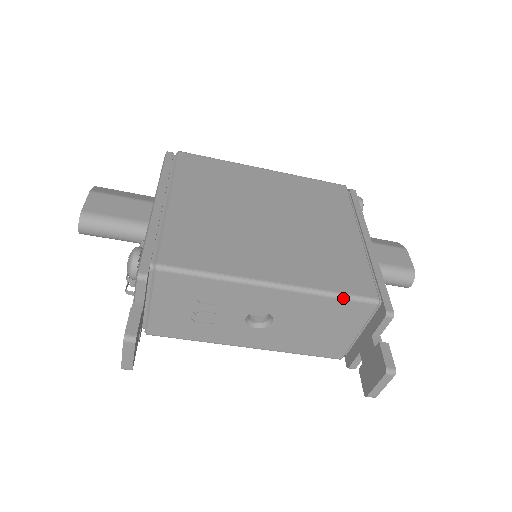
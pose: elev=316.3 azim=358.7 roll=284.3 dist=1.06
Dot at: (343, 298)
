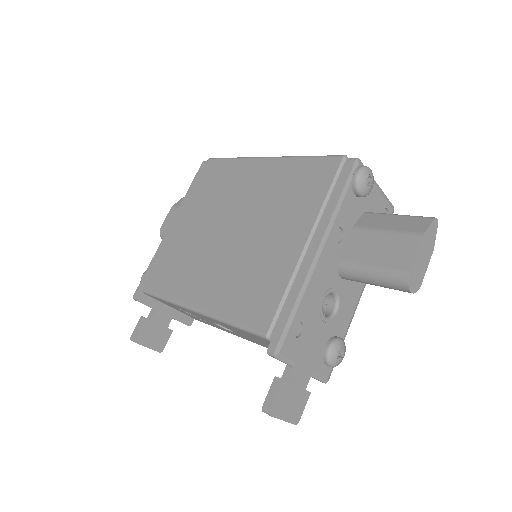
Dot at: (239, 328)
